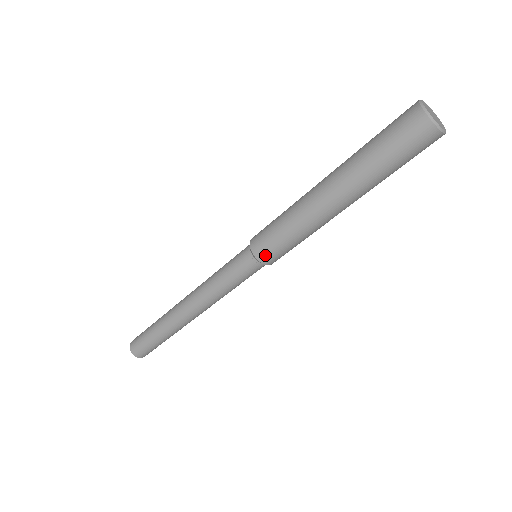
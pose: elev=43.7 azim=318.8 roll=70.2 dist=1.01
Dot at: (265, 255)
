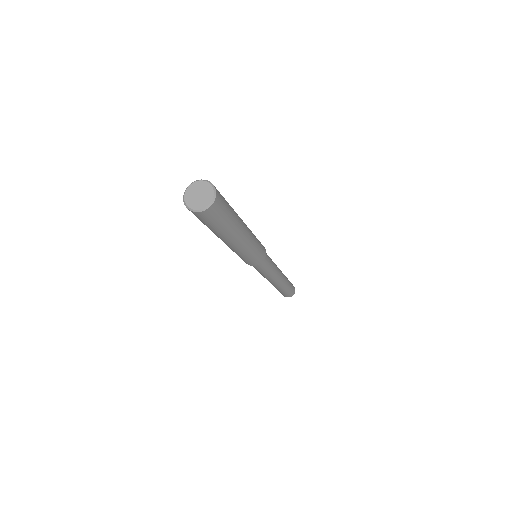
Dot at: (245, 262)
